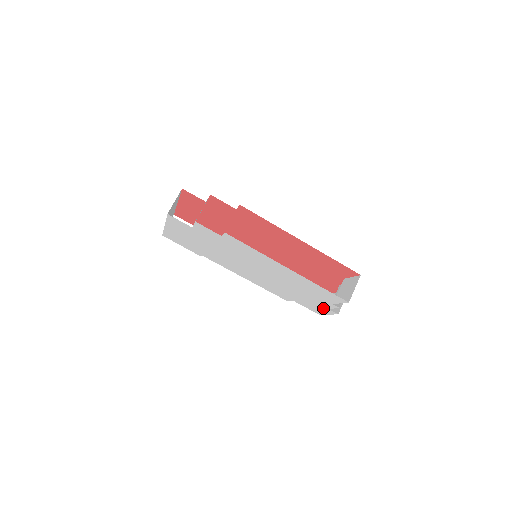
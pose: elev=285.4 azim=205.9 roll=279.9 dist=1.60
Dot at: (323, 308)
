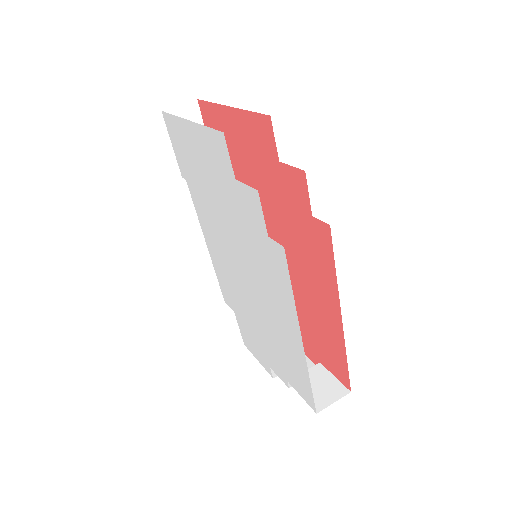
Dot at: (264, 358)
